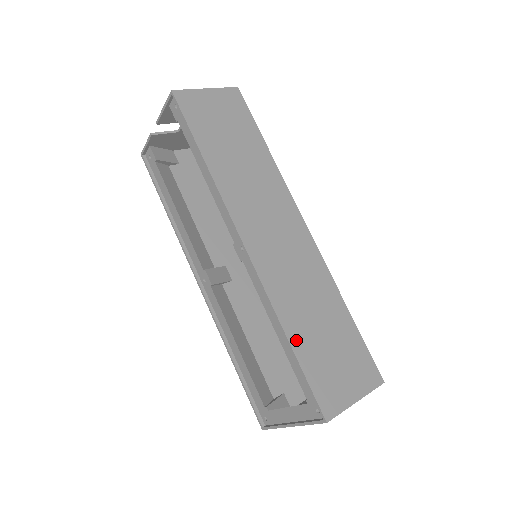
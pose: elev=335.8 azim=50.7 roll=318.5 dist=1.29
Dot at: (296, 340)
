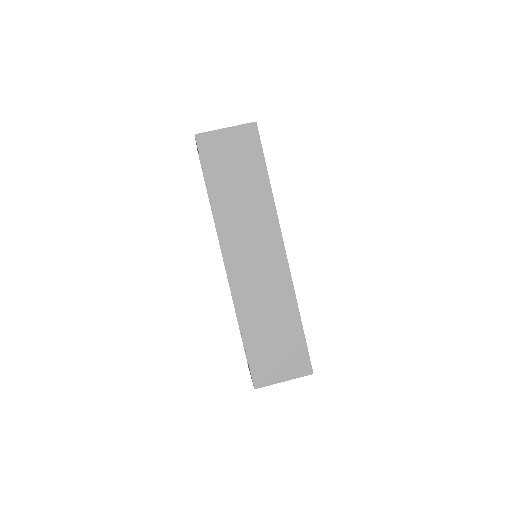
Dot at: (248, 334)
